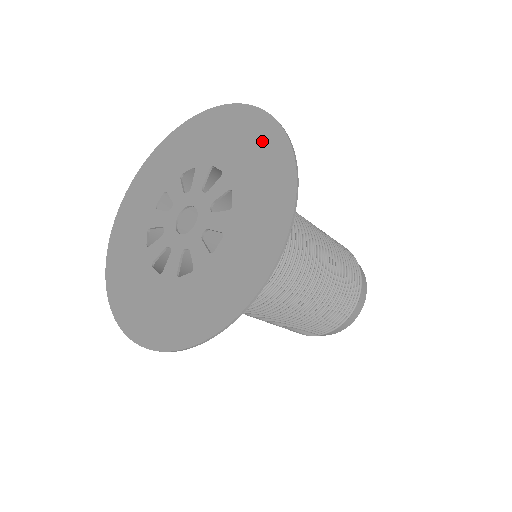
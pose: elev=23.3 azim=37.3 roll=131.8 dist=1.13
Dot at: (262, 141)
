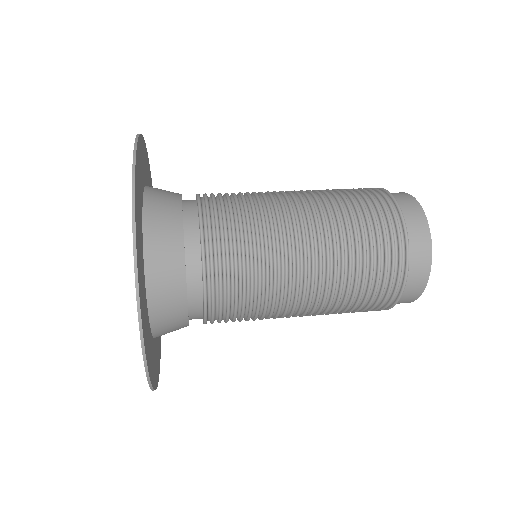
Dot at: occluded
